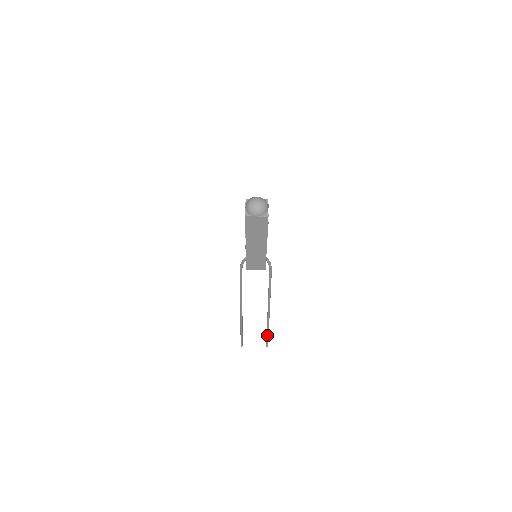
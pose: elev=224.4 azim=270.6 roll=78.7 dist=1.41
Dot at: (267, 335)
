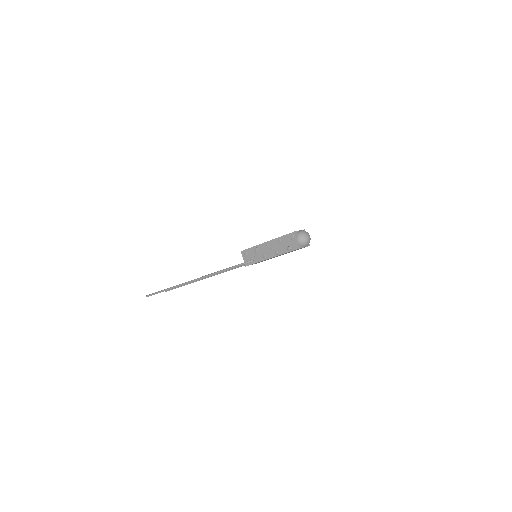
Dot at: occluded
